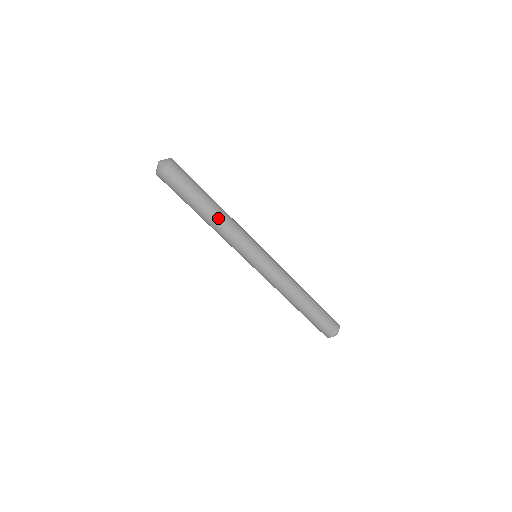
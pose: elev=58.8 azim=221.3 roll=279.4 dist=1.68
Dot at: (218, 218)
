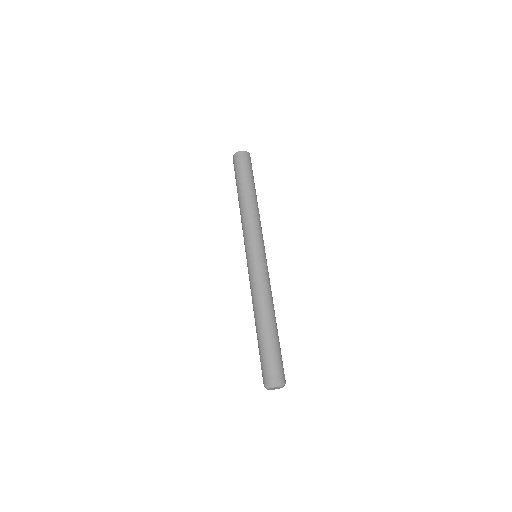
Dot at: (247, 202)
